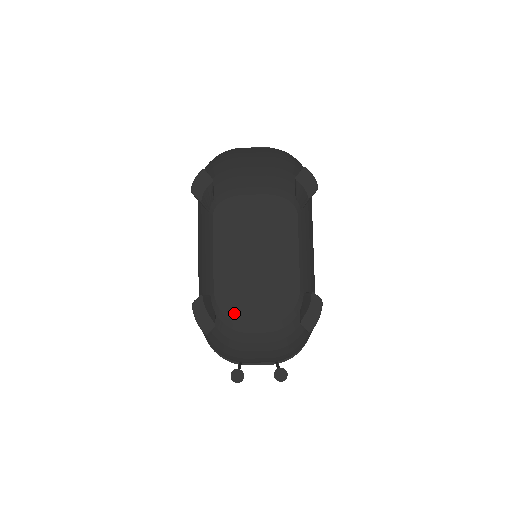
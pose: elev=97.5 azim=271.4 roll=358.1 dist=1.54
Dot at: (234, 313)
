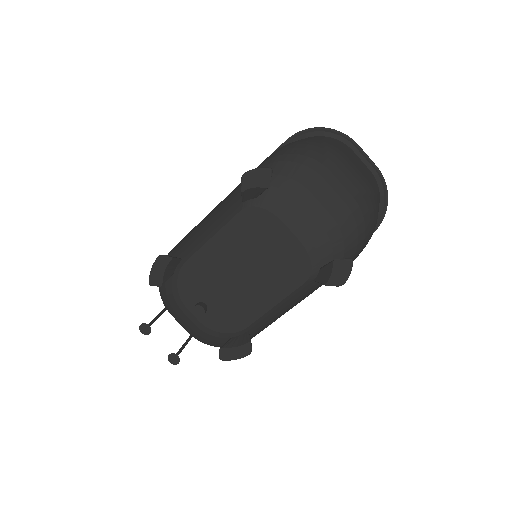
Dot at: (185, 290)
